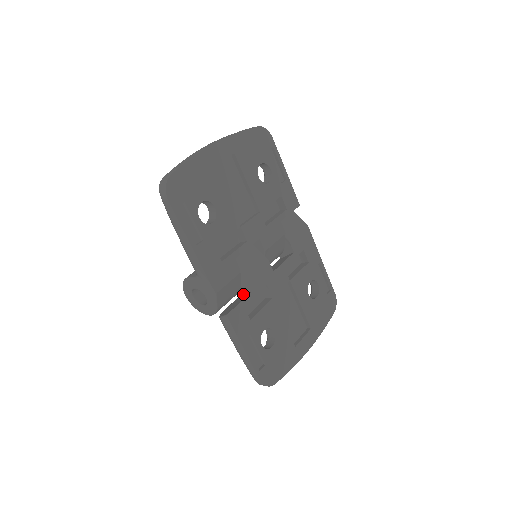
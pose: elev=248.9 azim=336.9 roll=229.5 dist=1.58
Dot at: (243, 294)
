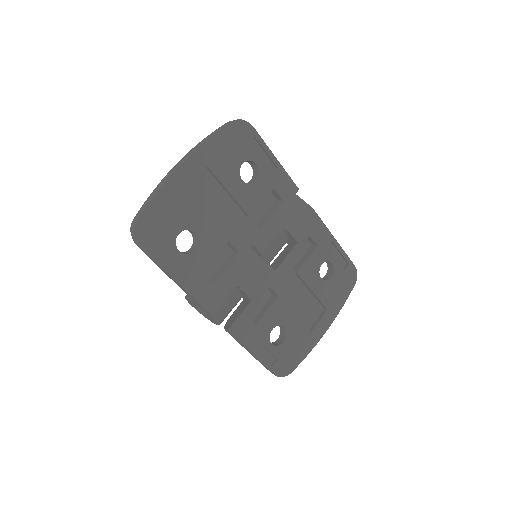
Dot at: (246, 299)
